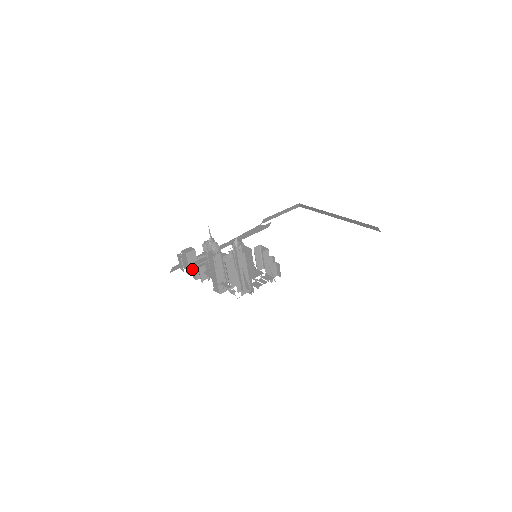
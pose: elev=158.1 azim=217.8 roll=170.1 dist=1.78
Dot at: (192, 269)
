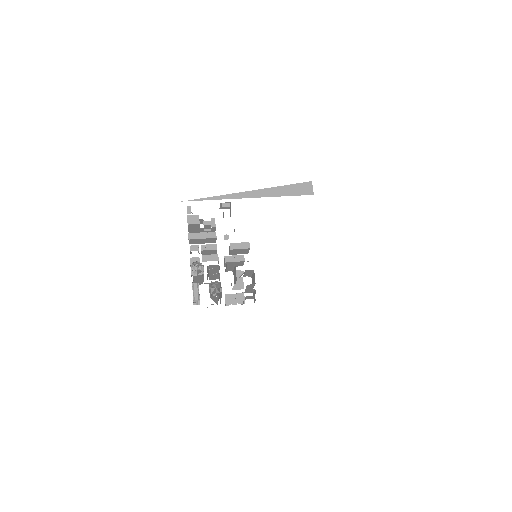
Dot at: (188, 237)
